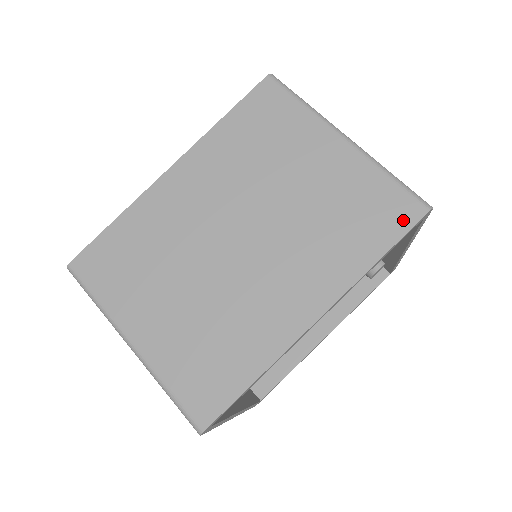
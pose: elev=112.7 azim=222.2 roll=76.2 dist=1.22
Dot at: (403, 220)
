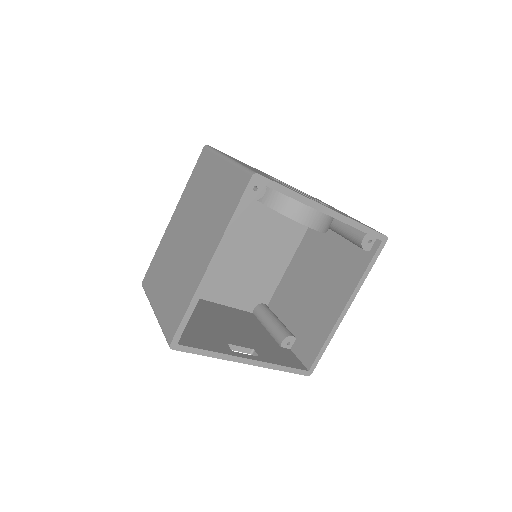
Dot at: (242, 188)
